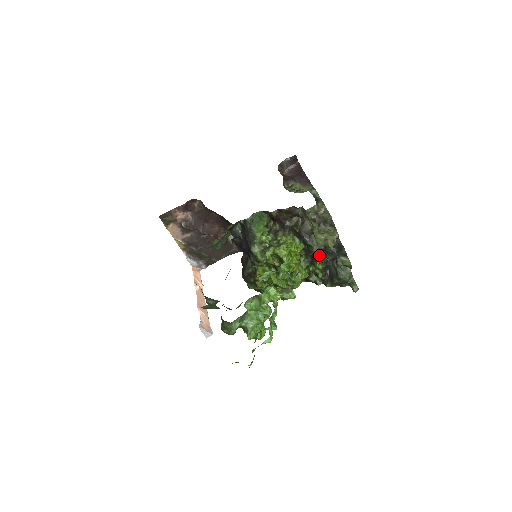
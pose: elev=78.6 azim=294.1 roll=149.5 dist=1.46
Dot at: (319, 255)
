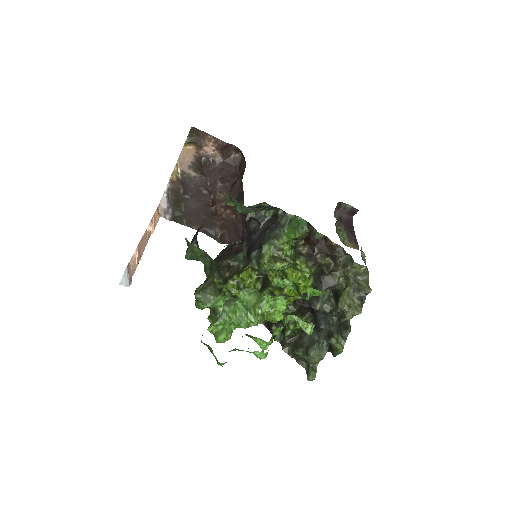
Dot at: (310, 314)
